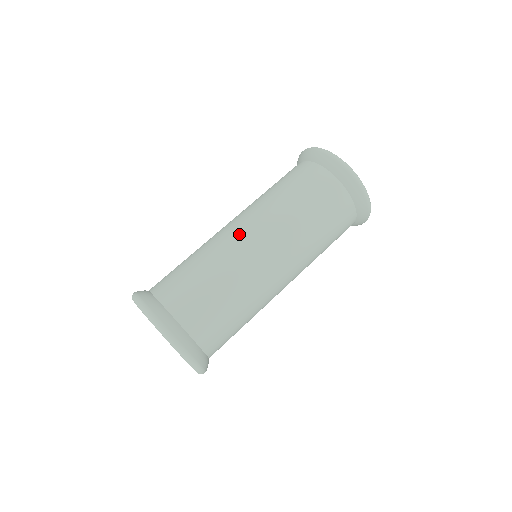
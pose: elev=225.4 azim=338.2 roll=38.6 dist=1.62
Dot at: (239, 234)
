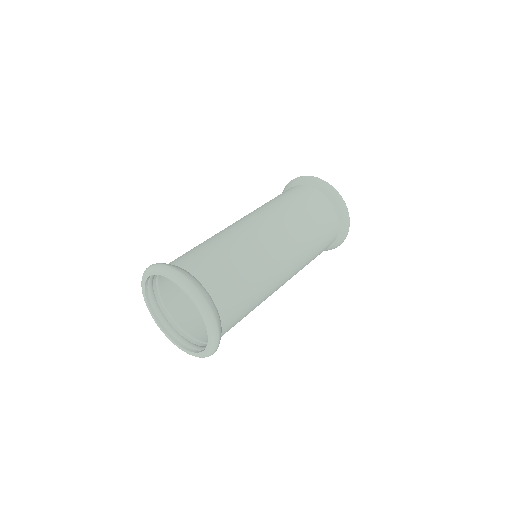
Dot at: (279, 253)
